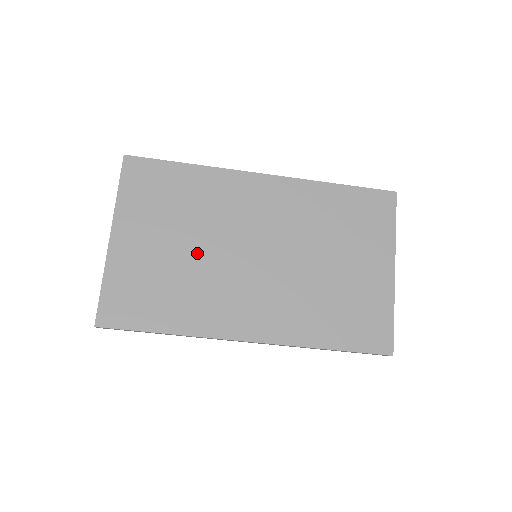
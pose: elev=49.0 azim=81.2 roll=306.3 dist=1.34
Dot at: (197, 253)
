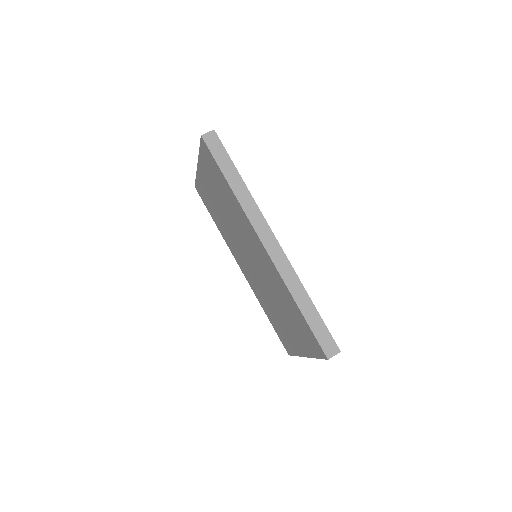
Dot at: occluded
